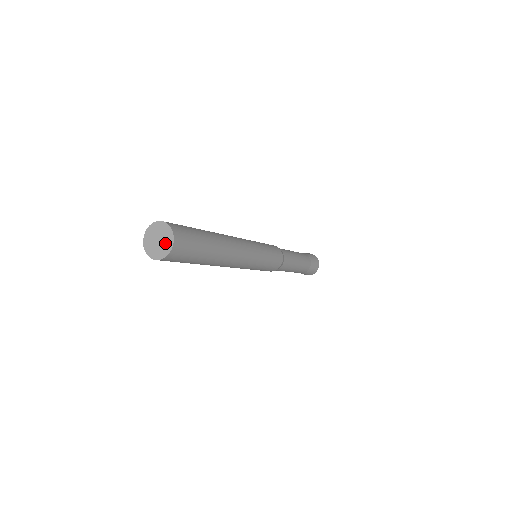
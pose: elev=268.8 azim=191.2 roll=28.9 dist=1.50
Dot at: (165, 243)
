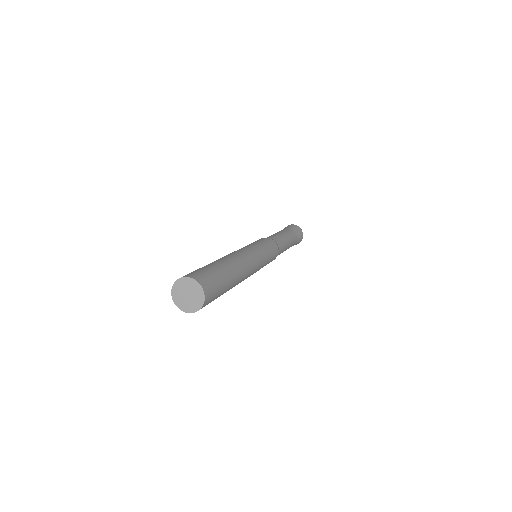
Dot at: (194, 301)
